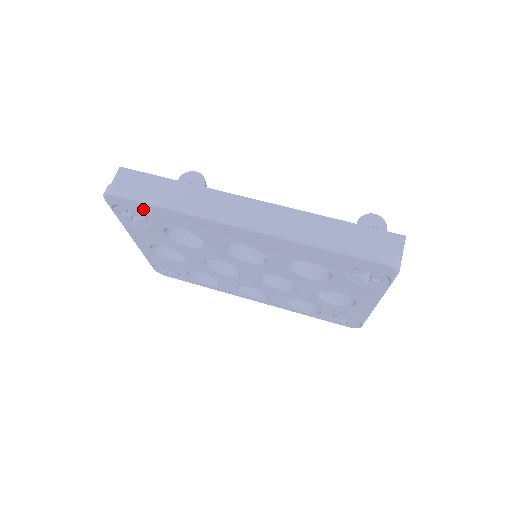
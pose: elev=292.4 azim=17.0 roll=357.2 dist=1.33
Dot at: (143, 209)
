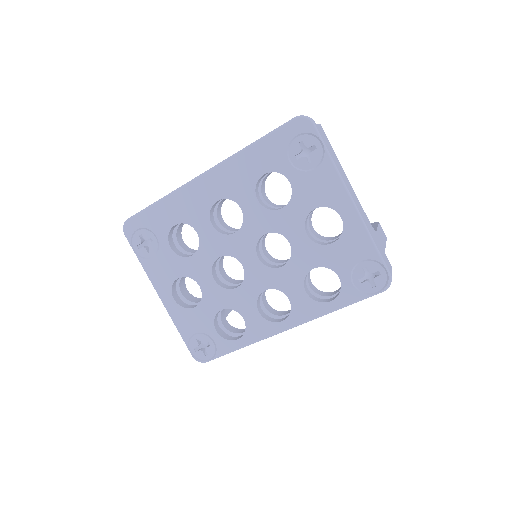
Dot at: (147, 221)
